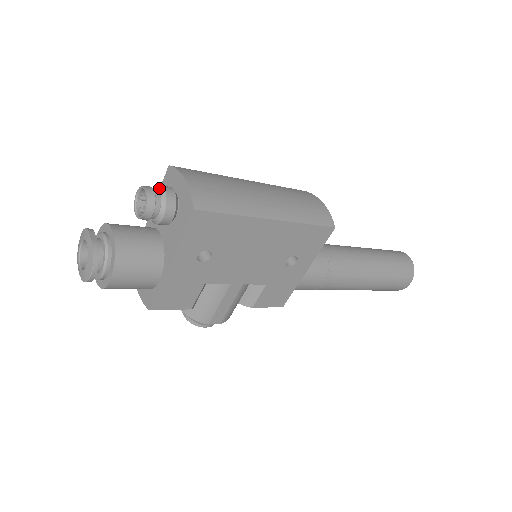
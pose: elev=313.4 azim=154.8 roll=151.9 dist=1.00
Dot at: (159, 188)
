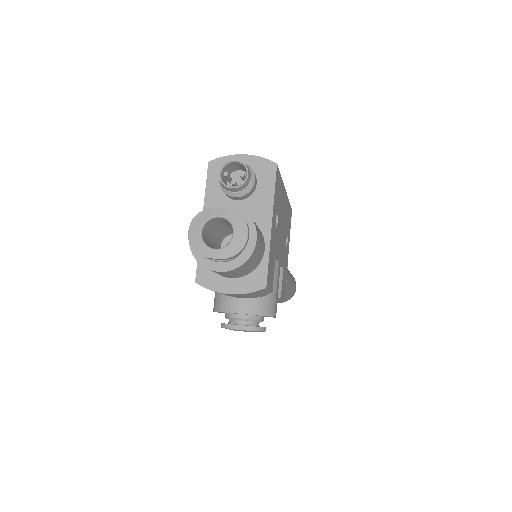
Dot at: (234, 164)
